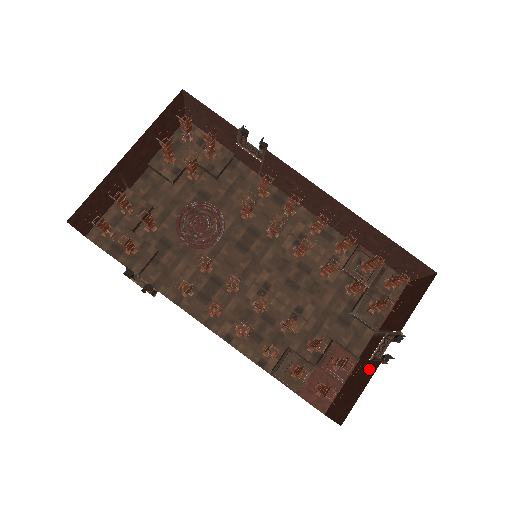
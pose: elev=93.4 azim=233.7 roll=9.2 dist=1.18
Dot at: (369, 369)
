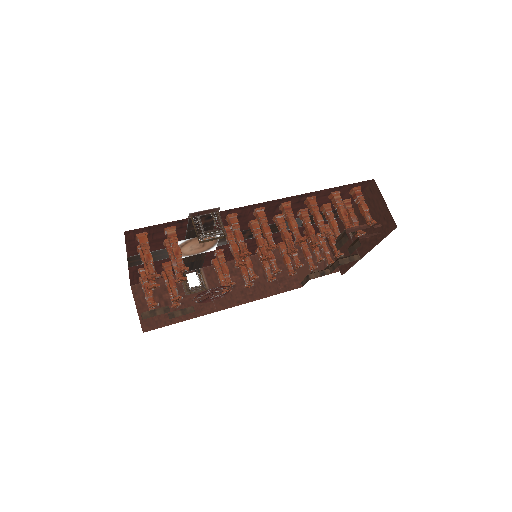
Dot at: (359, 213)
